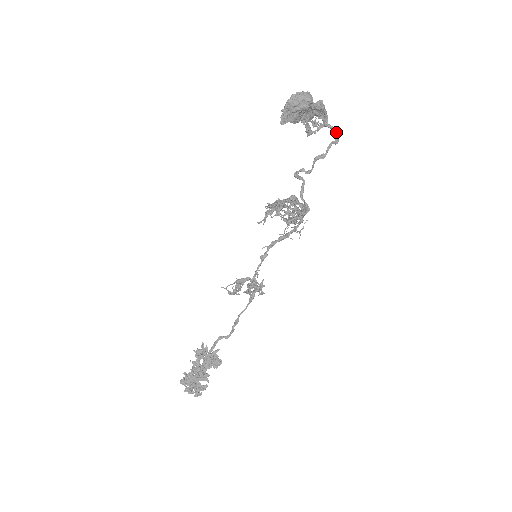
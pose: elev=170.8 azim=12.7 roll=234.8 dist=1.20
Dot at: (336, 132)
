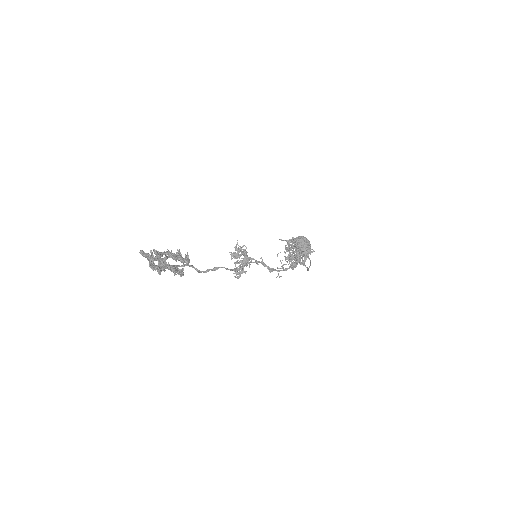
Dot at: occluded
